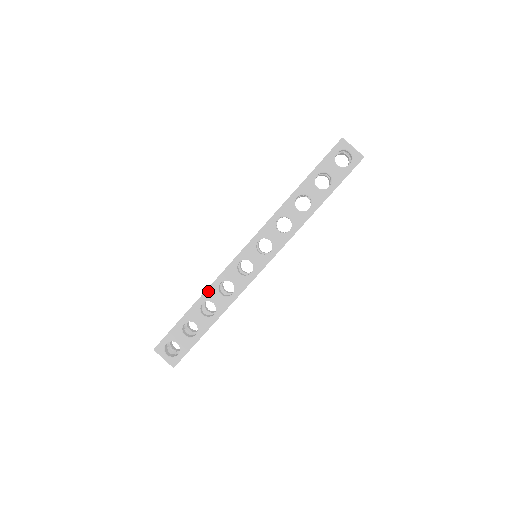
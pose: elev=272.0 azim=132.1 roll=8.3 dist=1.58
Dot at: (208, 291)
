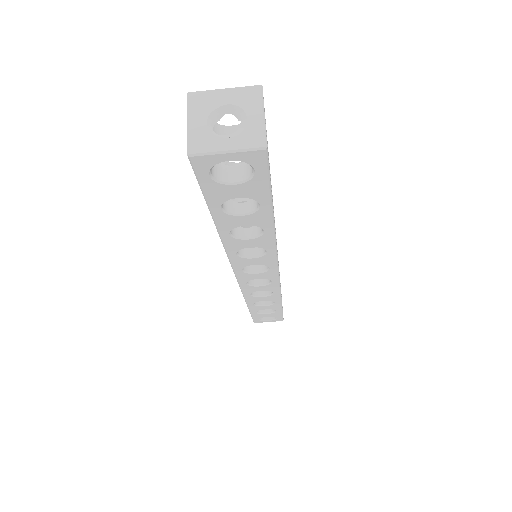
Dot at: (247, 300)
